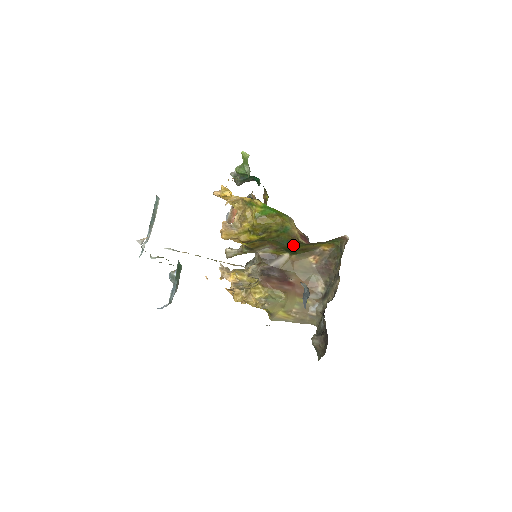
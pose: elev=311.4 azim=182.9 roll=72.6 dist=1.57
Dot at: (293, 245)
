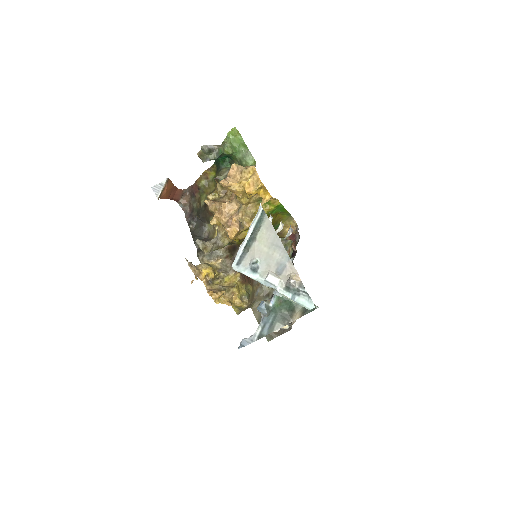
Dot at: occluded
